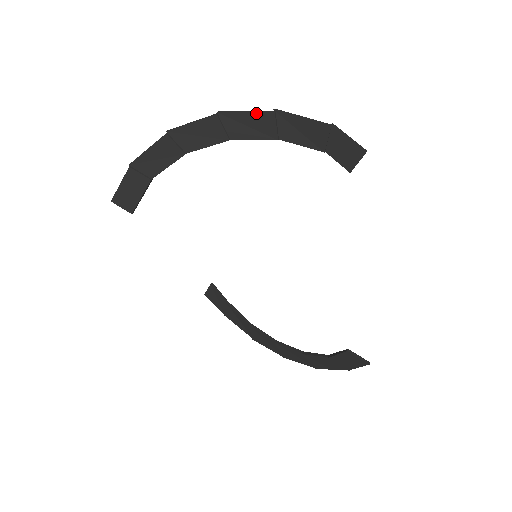
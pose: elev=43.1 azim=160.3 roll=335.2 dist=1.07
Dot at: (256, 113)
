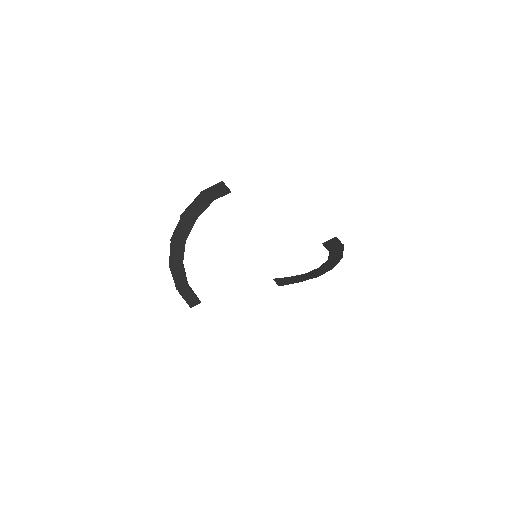
Dot at: (178, 225)
